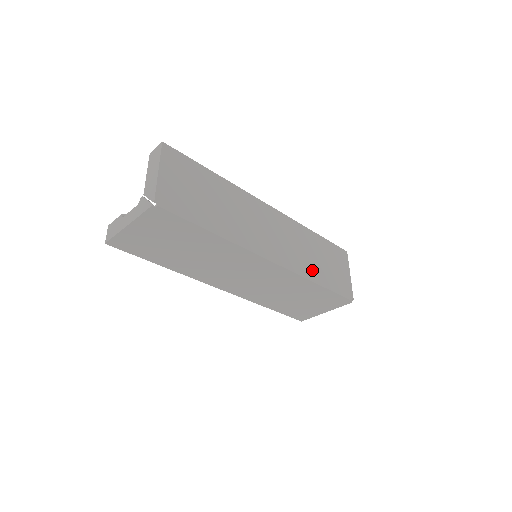
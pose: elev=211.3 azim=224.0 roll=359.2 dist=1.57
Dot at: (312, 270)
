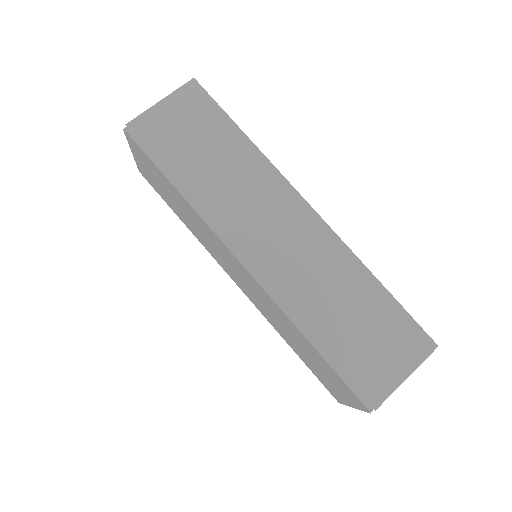
Dot at: (314, 316)
